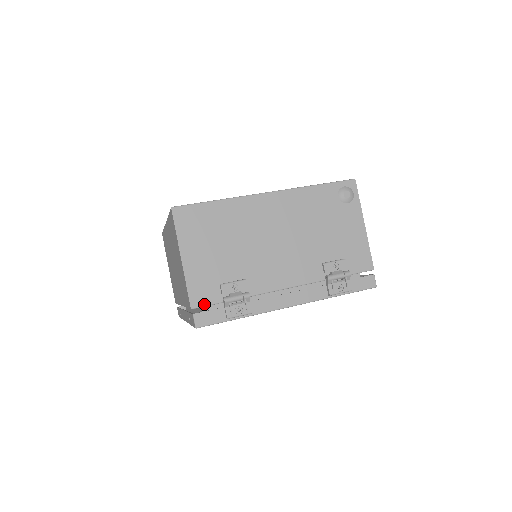
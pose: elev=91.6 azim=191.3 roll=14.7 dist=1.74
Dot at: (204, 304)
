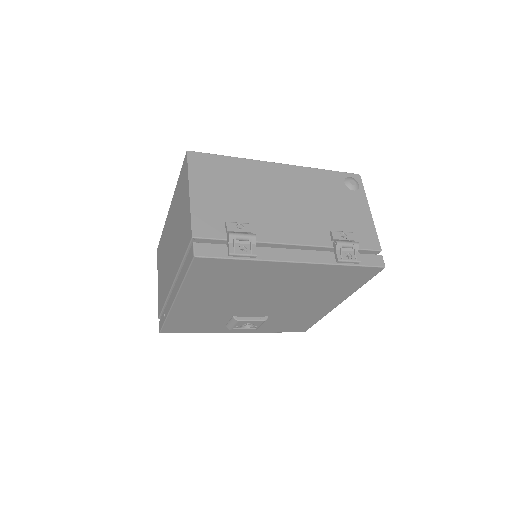
Dot at: (206, 236)
